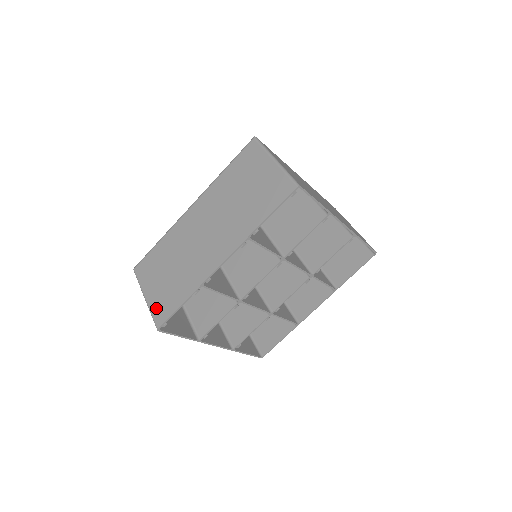
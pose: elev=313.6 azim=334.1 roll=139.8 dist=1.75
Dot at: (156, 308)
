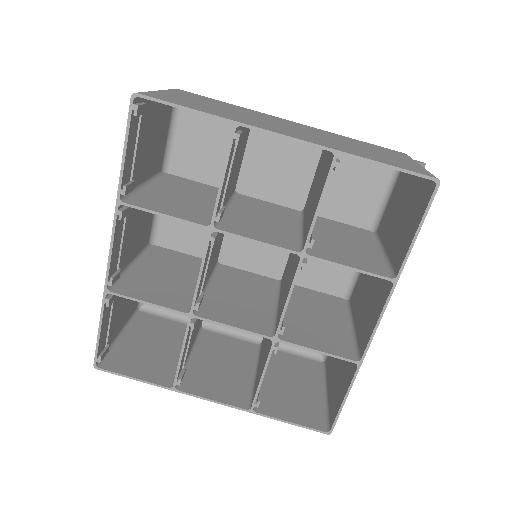
Dot at: occluded
